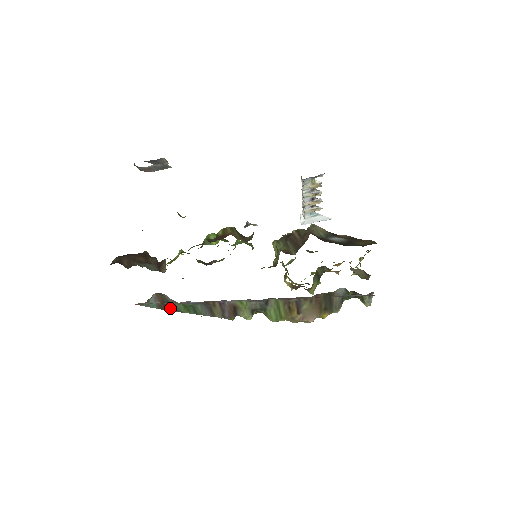
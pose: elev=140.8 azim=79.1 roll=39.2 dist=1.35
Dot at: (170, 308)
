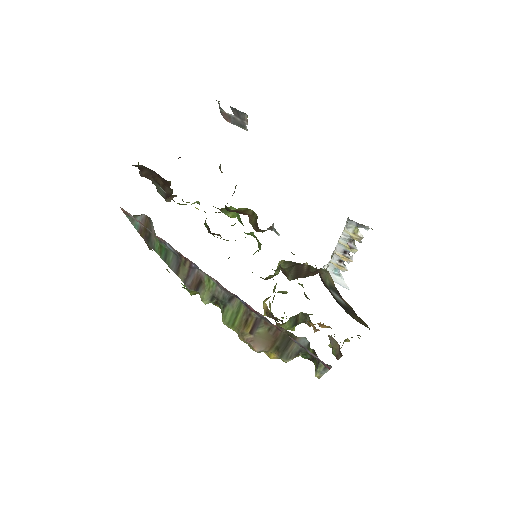
Dot at: (148, 240)
